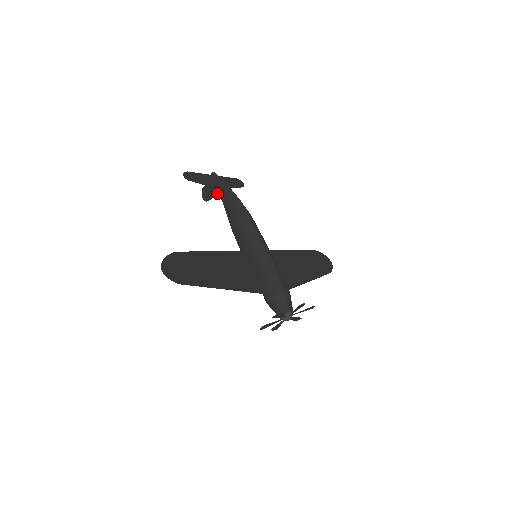
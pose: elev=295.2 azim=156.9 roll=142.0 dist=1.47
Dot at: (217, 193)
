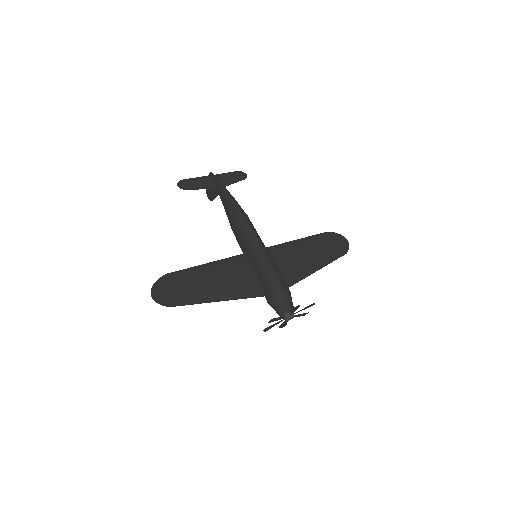
Dot at: (217, 193)
